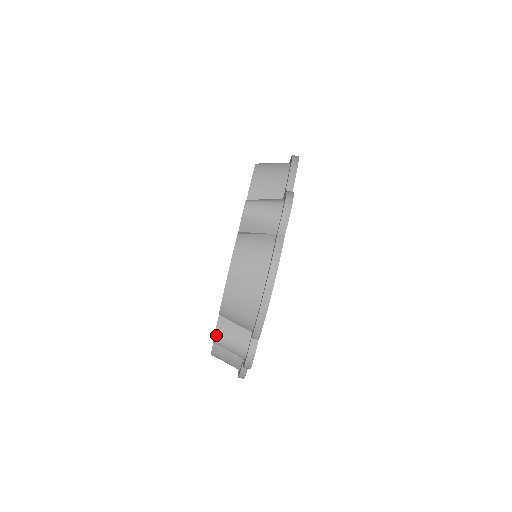
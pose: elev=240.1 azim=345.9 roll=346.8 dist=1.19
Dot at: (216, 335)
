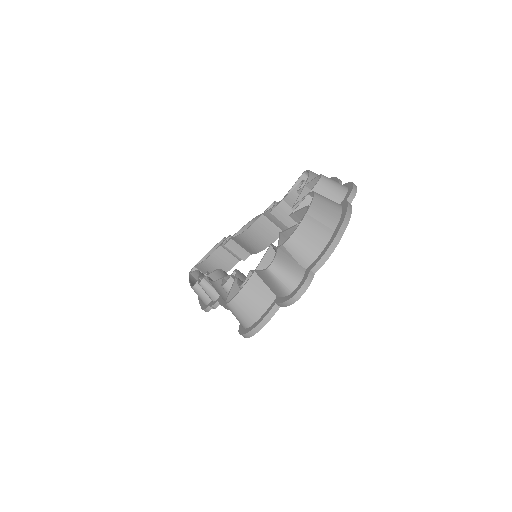
Dot at: (275, 262)
